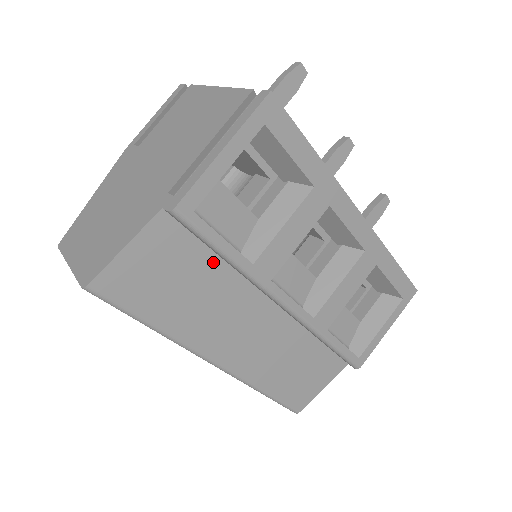
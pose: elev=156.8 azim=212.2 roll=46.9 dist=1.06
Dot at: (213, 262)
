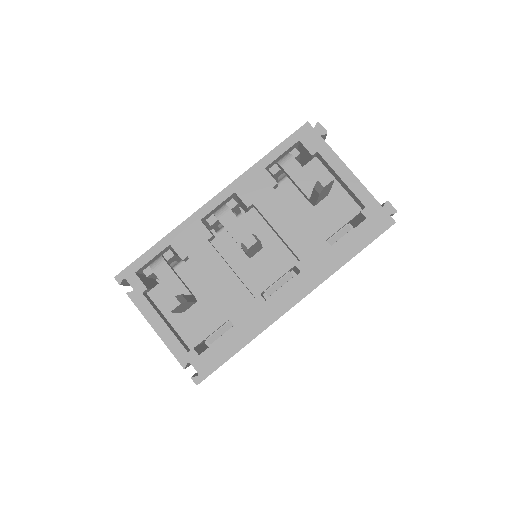
Dot at: occluded
